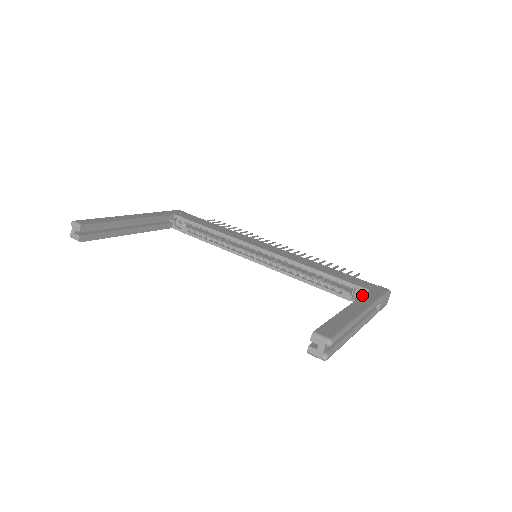
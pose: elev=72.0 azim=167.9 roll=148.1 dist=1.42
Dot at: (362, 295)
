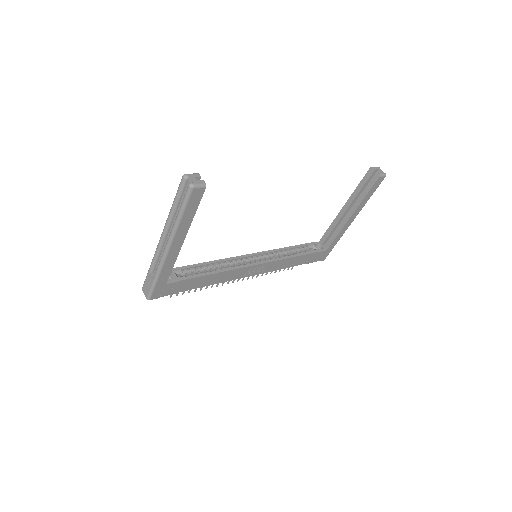
Dot at: (327, 230)
